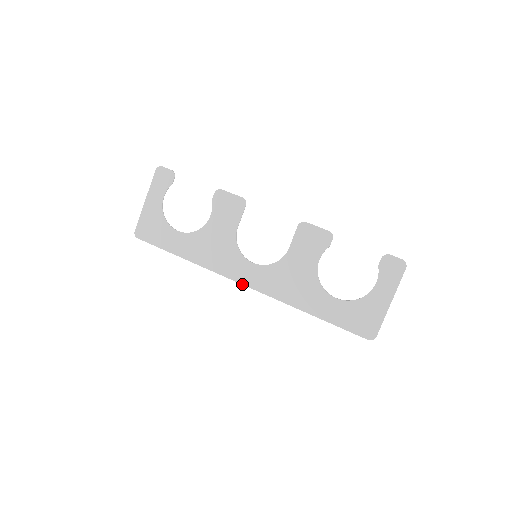
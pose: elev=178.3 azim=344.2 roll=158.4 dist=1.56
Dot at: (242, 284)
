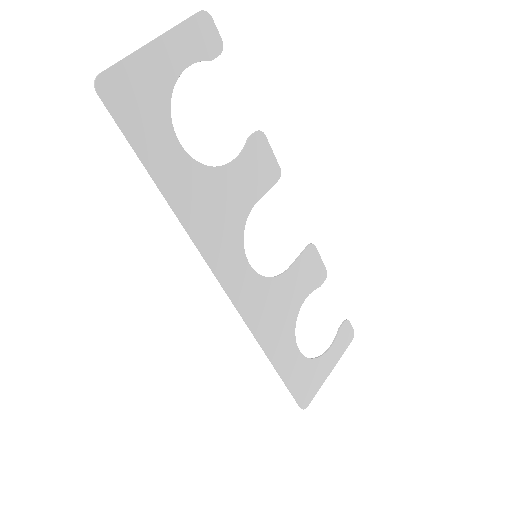
Dot at: (224, 287)
